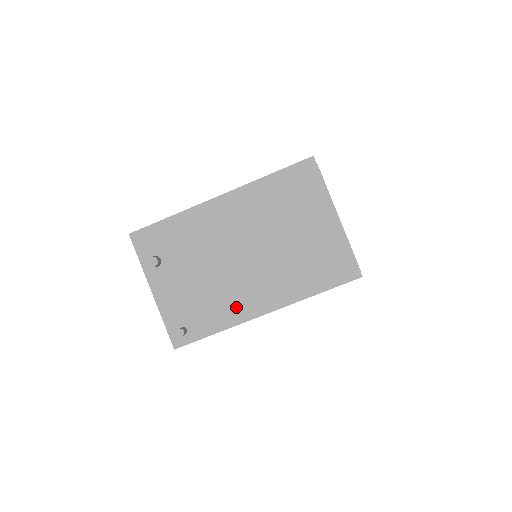
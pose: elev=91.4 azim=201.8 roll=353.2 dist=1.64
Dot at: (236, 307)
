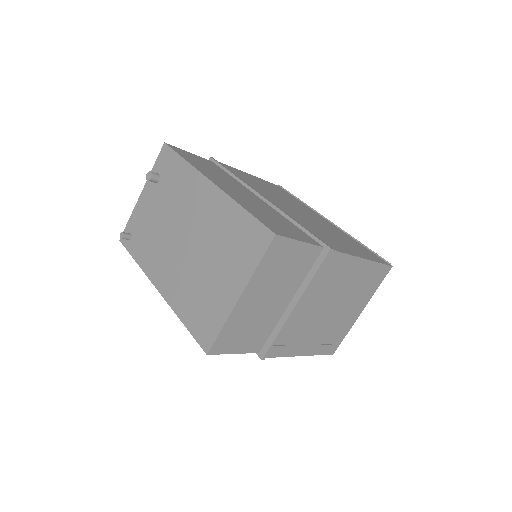
Dot at: (153, 262)
